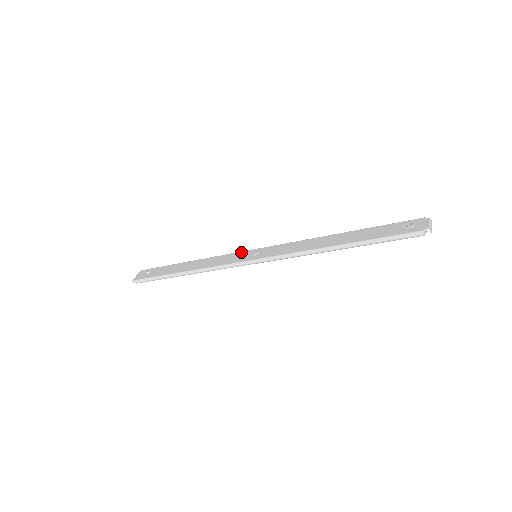
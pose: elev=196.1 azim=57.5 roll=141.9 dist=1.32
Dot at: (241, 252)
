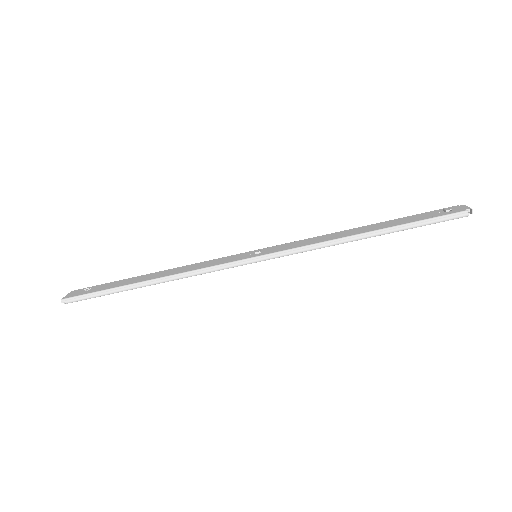
Dot at: (233, 255)
